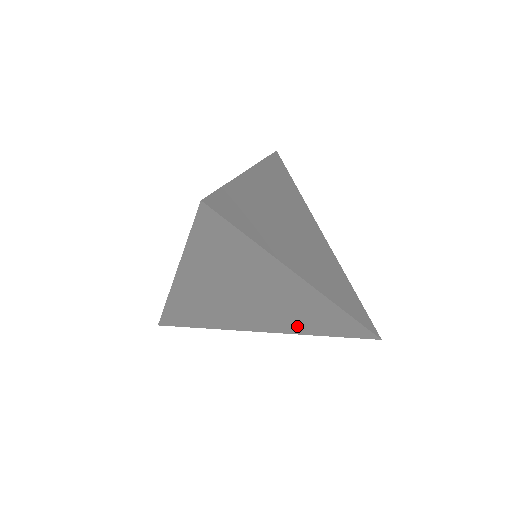
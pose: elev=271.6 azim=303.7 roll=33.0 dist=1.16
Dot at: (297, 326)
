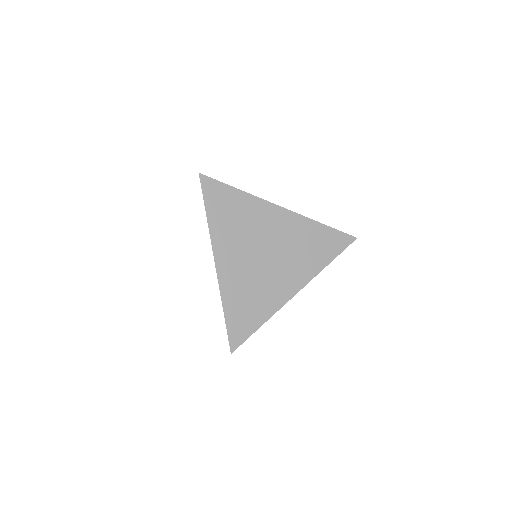
Dot at: occluded
